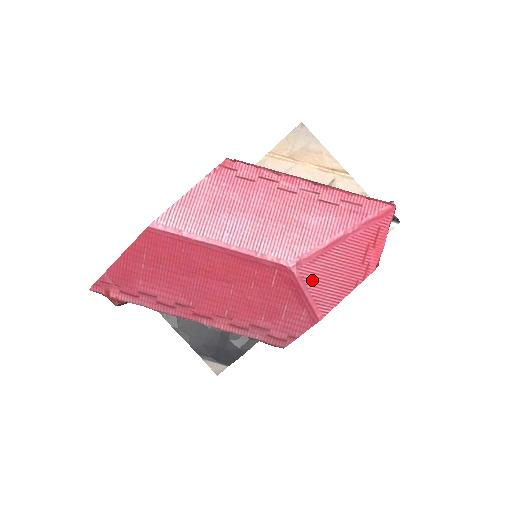
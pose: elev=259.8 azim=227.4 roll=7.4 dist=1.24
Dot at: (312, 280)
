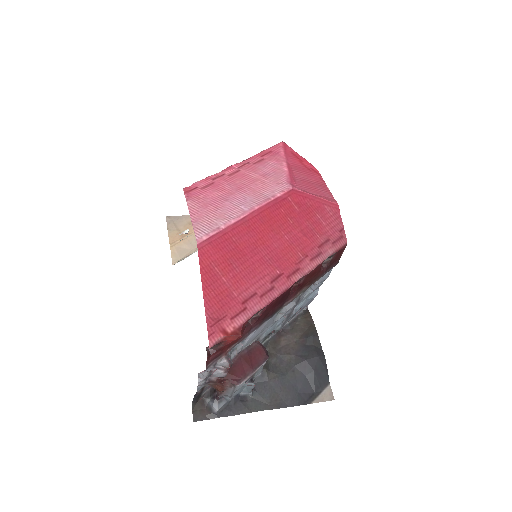
Dot at: (307, 189)
